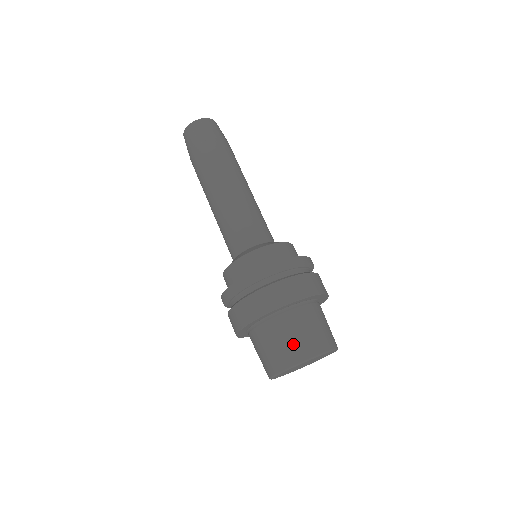
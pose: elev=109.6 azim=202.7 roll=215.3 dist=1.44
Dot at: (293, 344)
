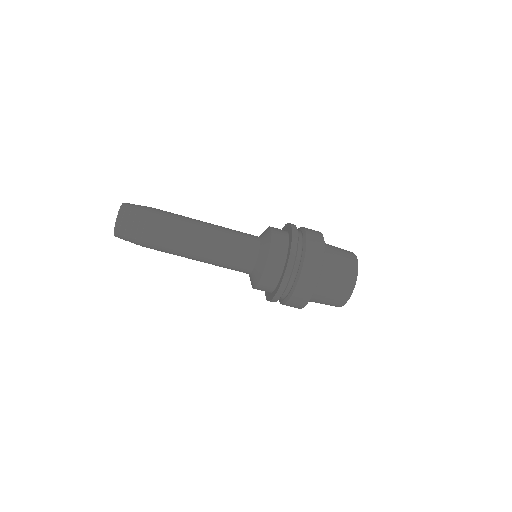
Dot at: (343, 278)
